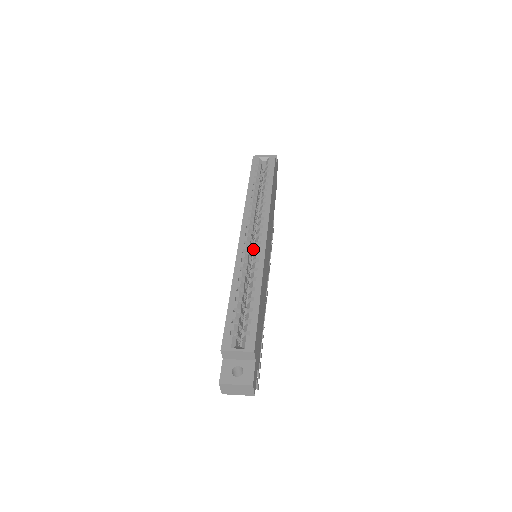
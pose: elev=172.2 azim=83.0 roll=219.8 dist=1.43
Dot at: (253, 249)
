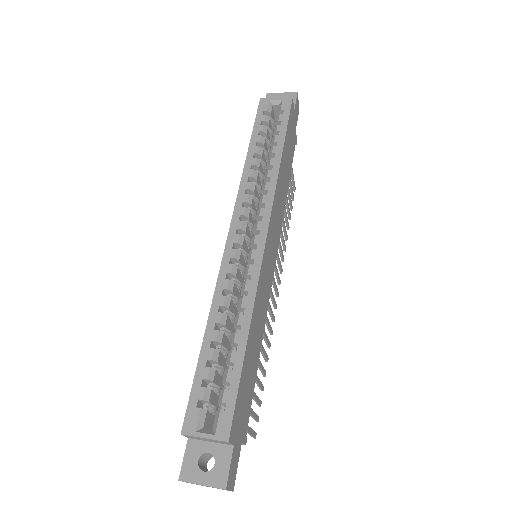
Dot at: occluded
